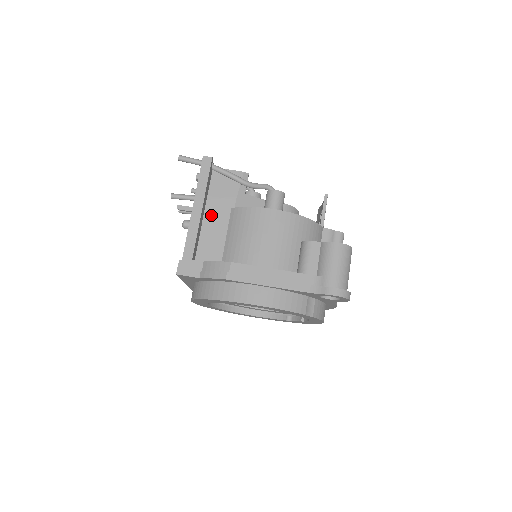
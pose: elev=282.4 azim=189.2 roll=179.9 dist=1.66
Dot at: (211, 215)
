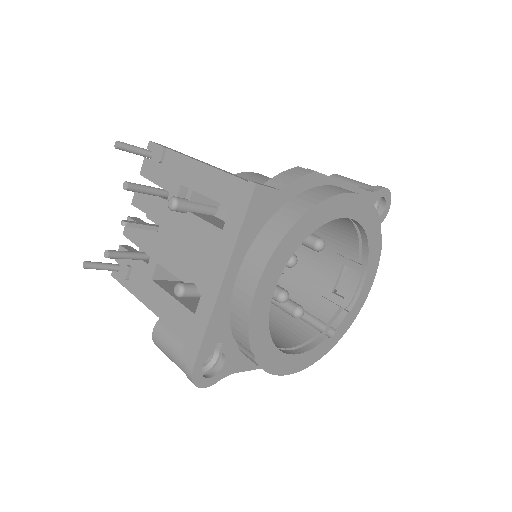
Dot at: occluded
